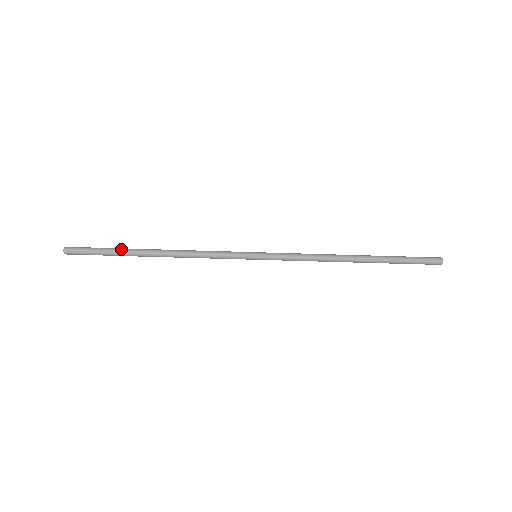
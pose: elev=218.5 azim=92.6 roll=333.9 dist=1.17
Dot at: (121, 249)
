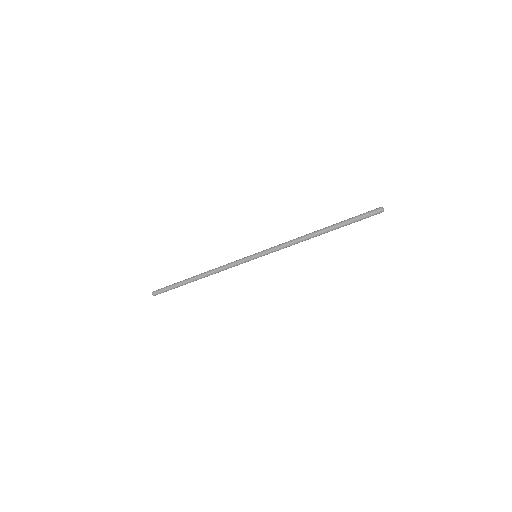
Dot at: (180, 281)
